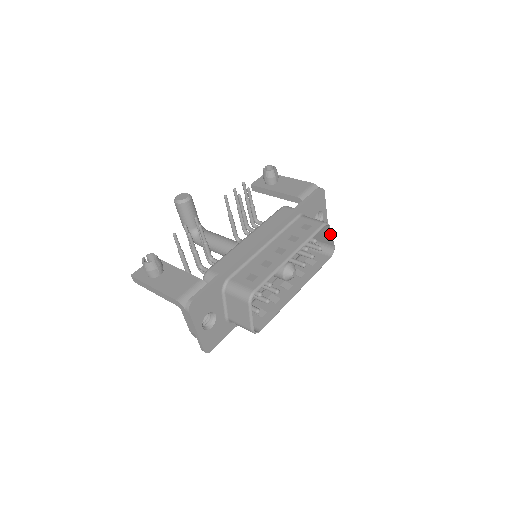
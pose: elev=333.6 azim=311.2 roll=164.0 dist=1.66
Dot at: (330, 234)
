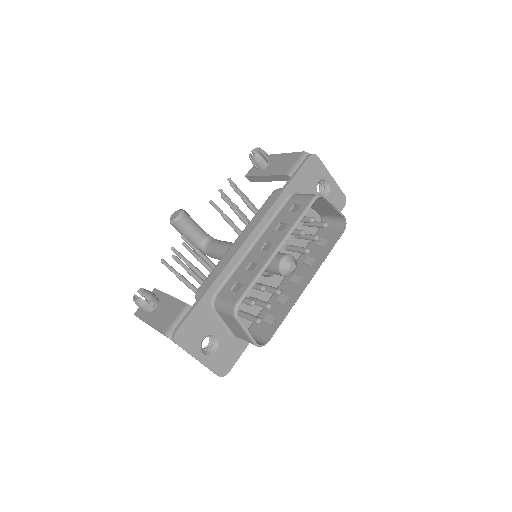
Dot at: (330, 205)
